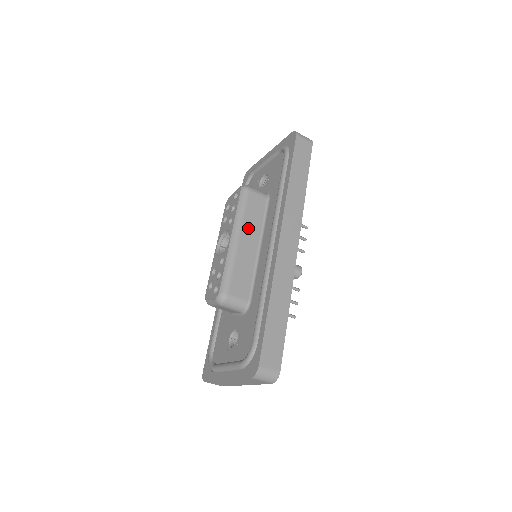
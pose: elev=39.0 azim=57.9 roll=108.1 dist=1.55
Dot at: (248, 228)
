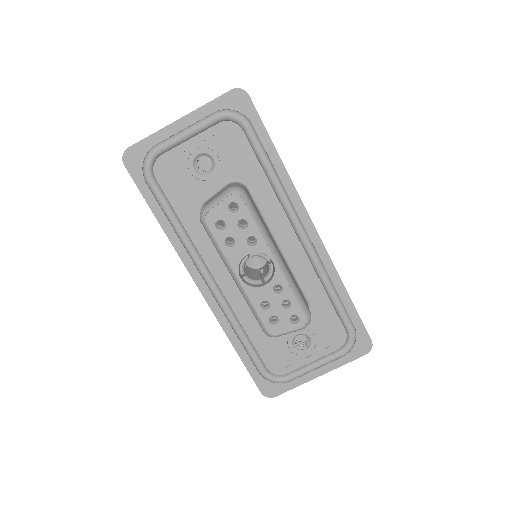
Dot at: (271, 237)
